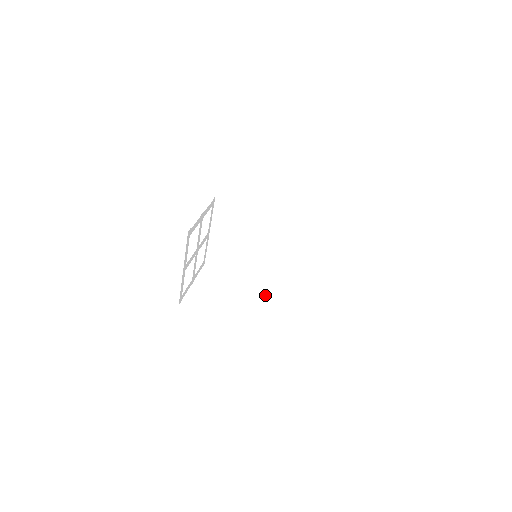
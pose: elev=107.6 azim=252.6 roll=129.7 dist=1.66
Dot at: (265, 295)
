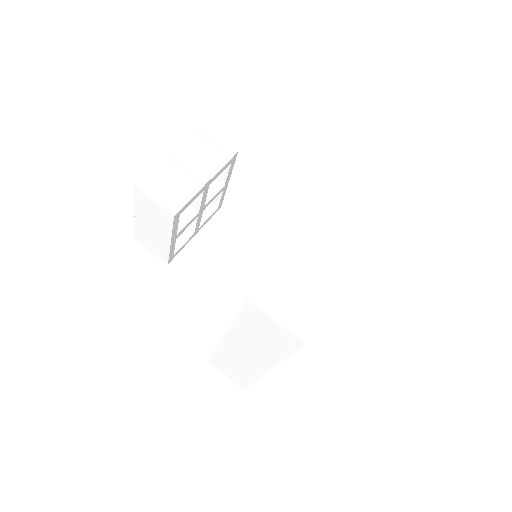
Dot at: (228, 340)
